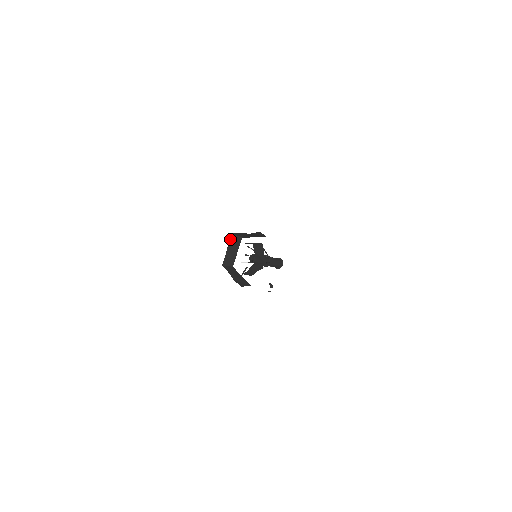
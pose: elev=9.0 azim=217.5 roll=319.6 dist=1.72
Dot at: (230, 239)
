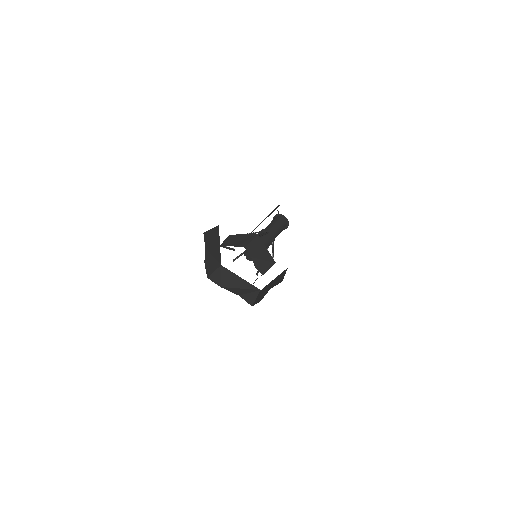
Dot at: occluded
